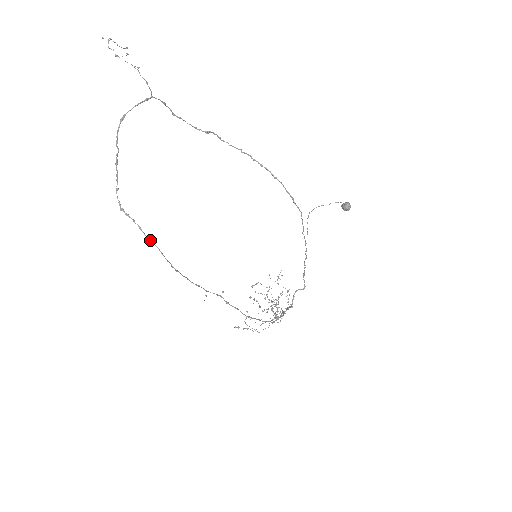
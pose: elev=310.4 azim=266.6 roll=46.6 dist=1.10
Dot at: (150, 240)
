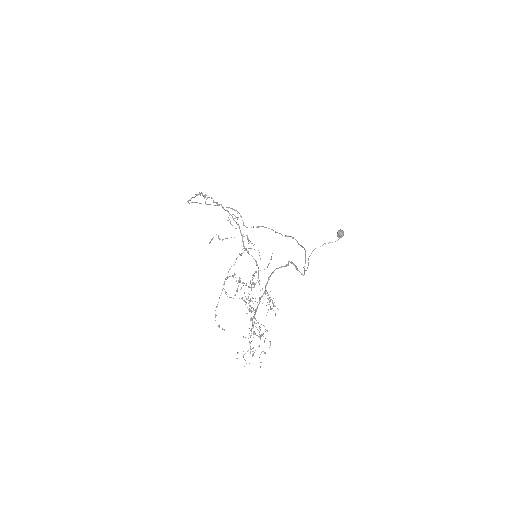
Dot at: (193, 197)
